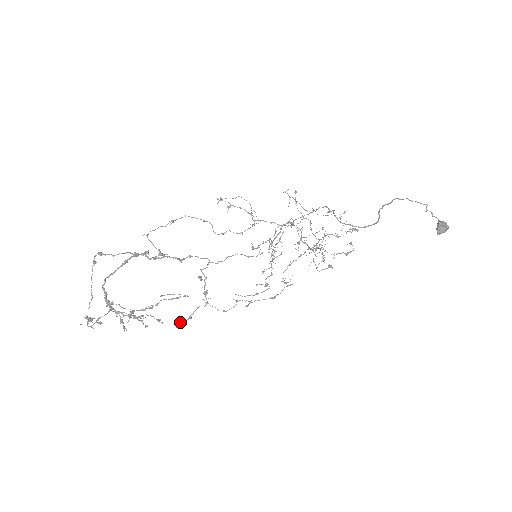
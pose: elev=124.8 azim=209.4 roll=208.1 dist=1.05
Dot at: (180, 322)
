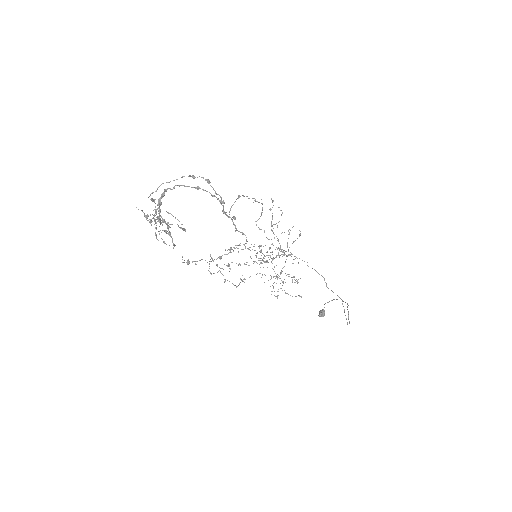
Dot at: (188, 261)
